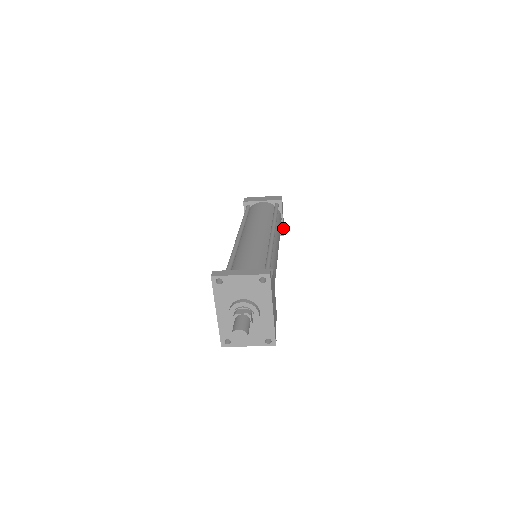
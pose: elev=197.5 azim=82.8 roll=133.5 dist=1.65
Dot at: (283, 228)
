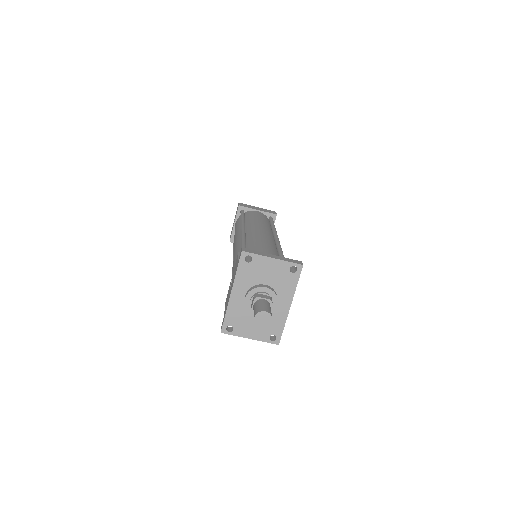
Dot at: occluded
